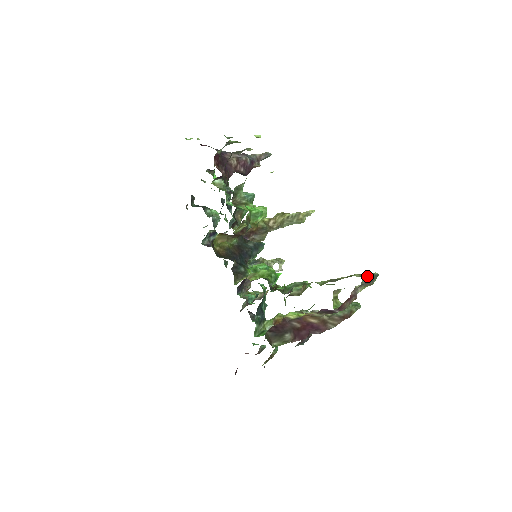
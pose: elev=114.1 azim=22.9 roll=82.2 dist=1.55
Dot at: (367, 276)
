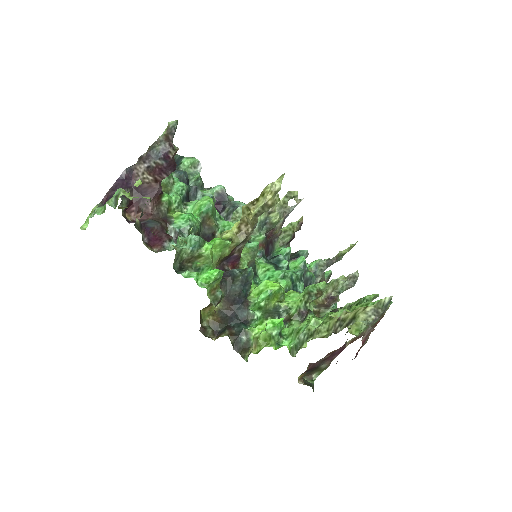
Dot at: (375, 309)
